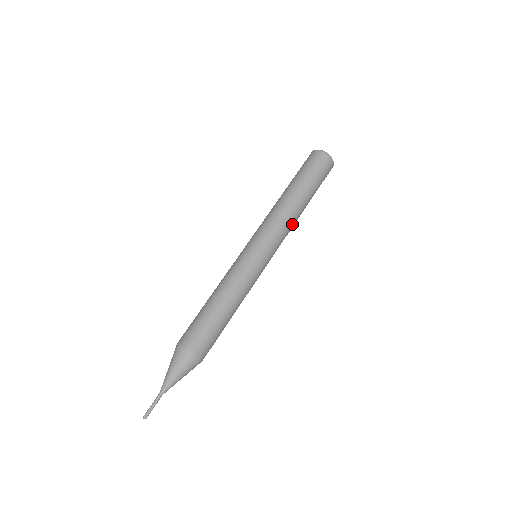
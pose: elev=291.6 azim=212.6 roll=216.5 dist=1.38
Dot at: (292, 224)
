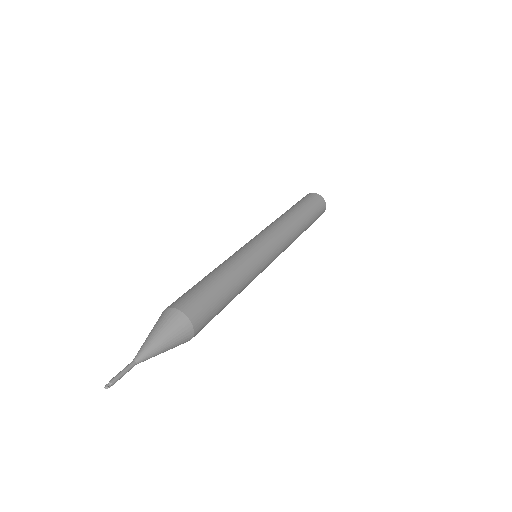
Dot at: (289, 228)
